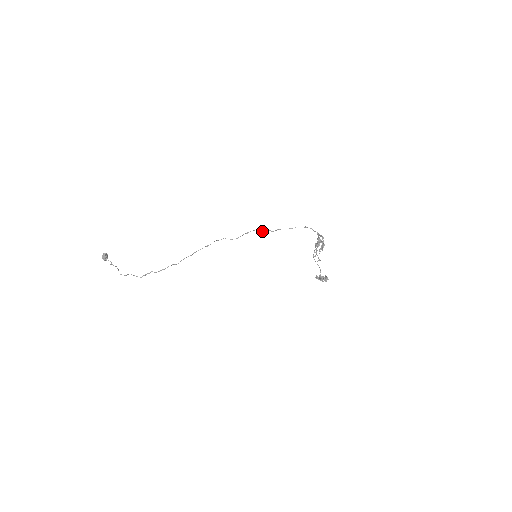
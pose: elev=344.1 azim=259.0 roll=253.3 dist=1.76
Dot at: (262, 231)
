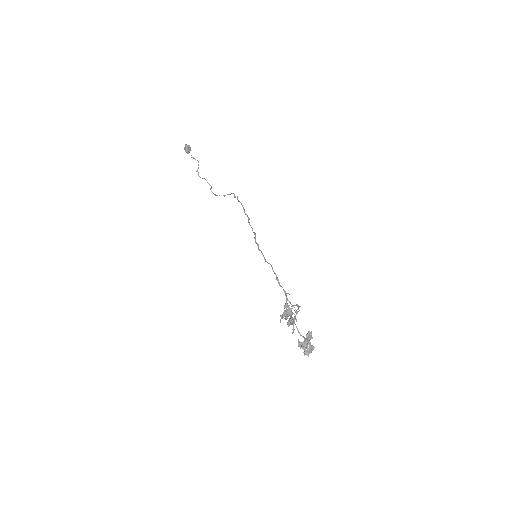
Dot at: (253, 232)
